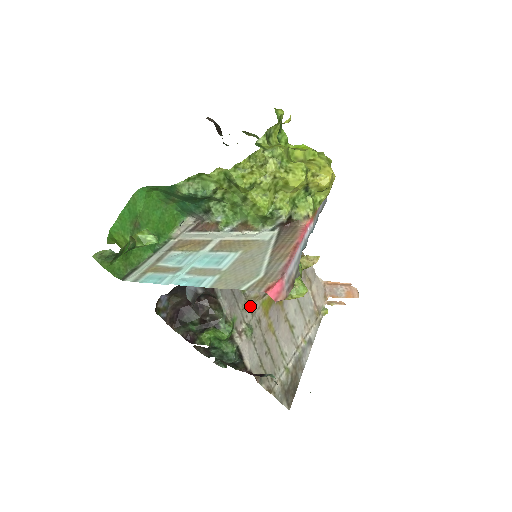
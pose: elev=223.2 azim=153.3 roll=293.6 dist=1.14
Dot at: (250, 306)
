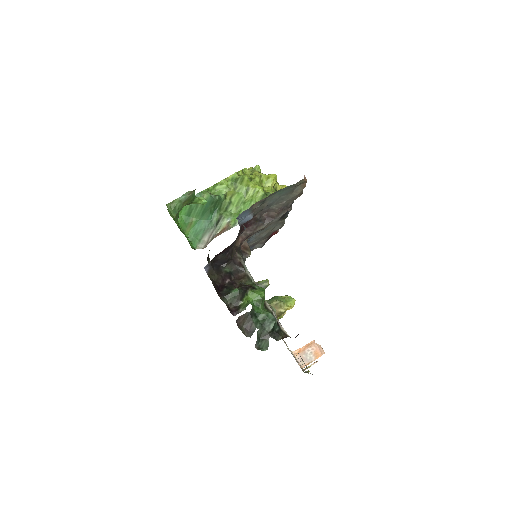
Dot at: occluded
